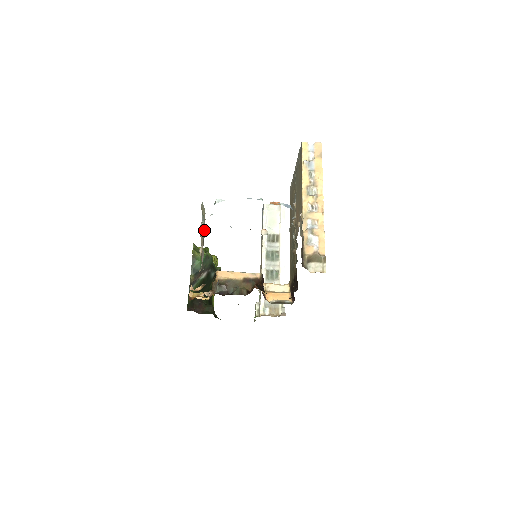
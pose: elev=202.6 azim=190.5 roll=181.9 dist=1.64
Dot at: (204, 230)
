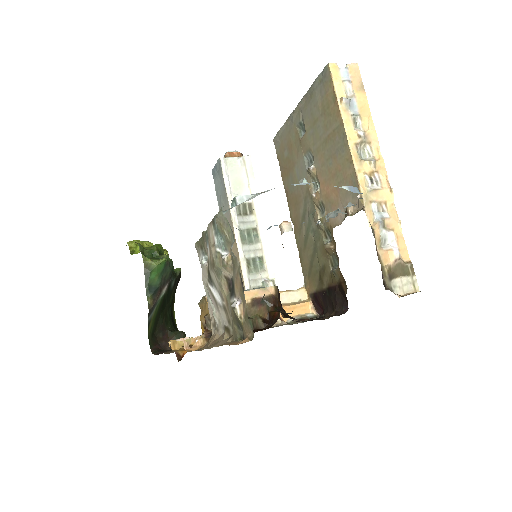
Dot at: (232, 265)
